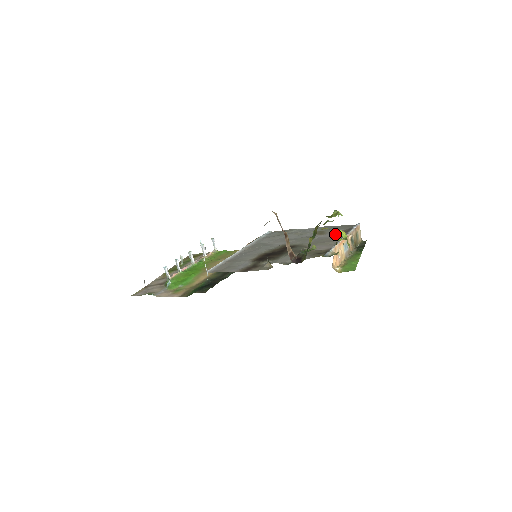
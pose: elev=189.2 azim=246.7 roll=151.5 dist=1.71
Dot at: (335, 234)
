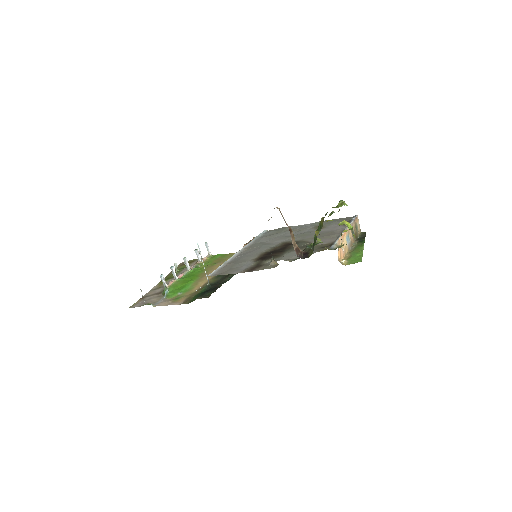
Dot at: (335, 227)
